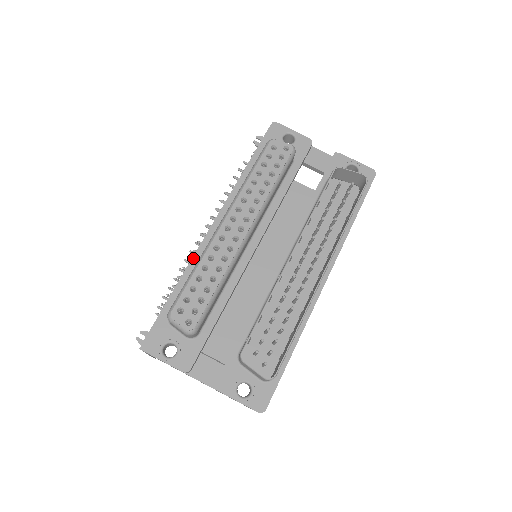
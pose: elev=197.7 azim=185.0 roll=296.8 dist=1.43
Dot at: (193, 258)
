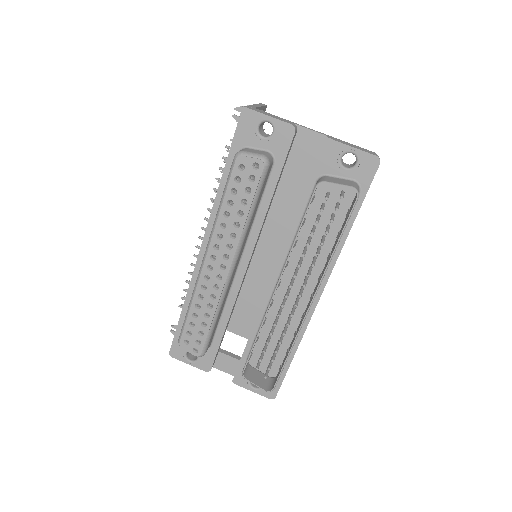
Dot at: (191, 282)
